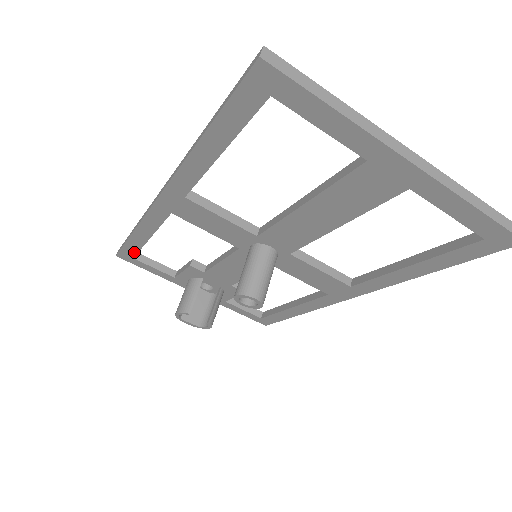
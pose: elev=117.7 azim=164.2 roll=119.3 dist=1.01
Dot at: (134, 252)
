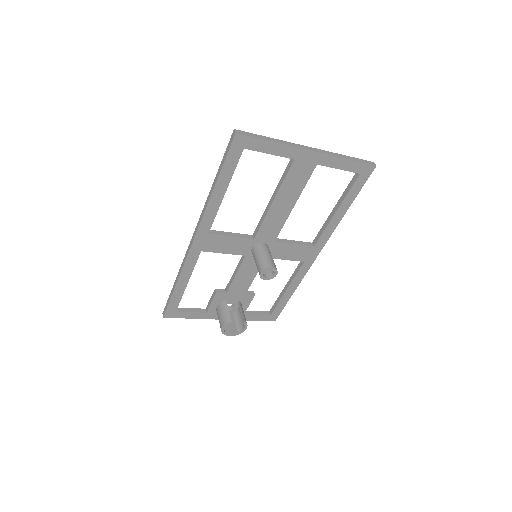
Dot at: (177, 304)
